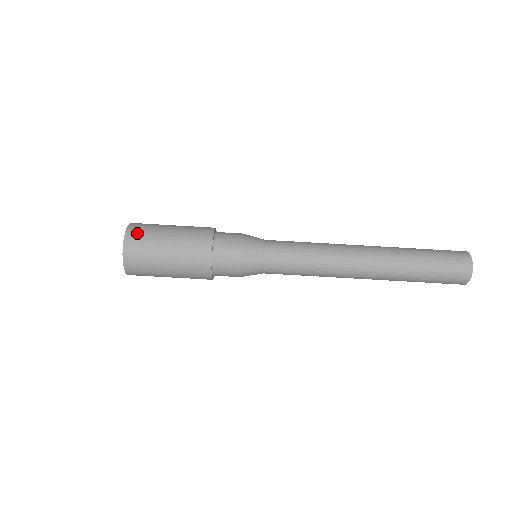
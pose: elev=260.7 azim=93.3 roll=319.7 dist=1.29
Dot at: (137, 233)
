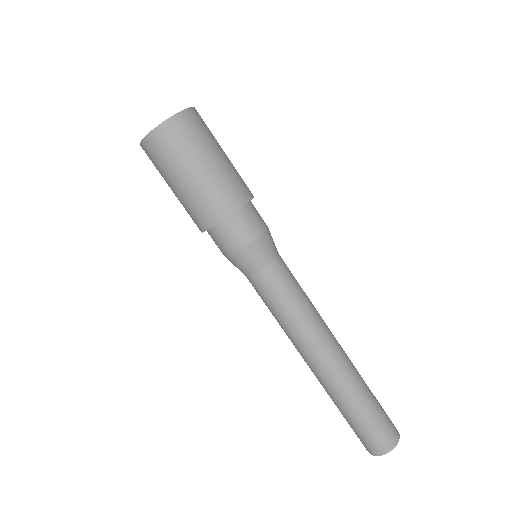
Dot at: (169, 137)
